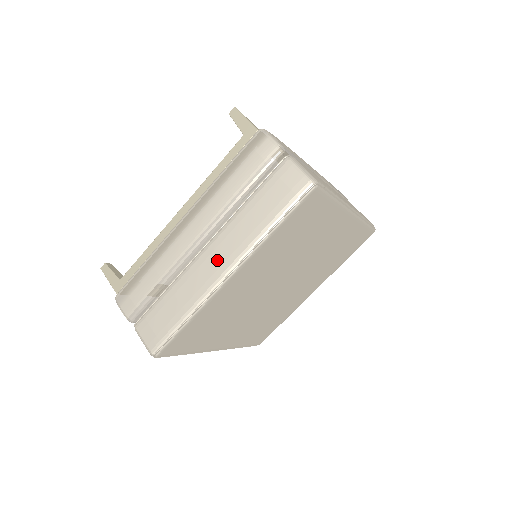
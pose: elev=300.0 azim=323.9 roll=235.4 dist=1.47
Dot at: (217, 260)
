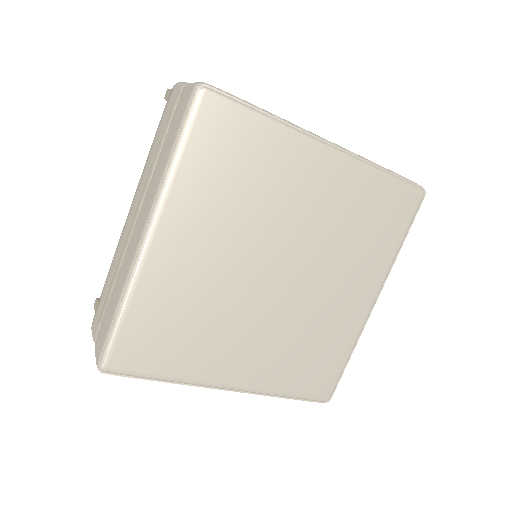
Dot at: (139, 226)
